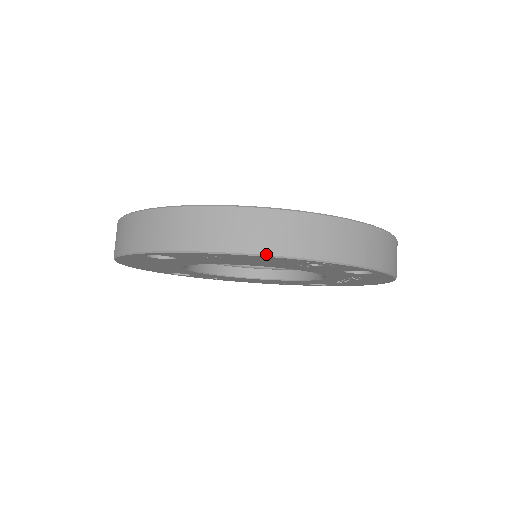
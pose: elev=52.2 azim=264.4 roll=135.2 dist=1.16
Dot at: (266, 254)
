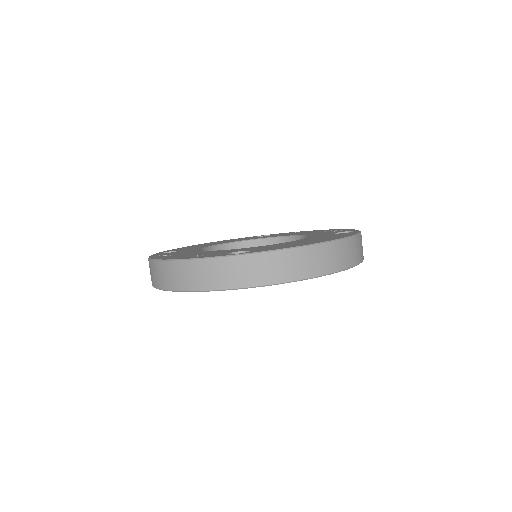
Dot at: (162, 289)
